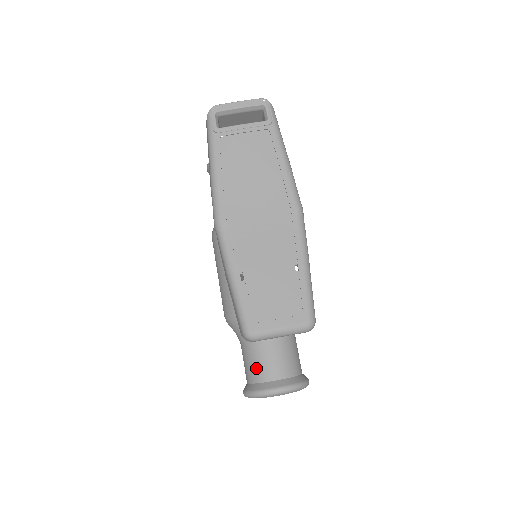
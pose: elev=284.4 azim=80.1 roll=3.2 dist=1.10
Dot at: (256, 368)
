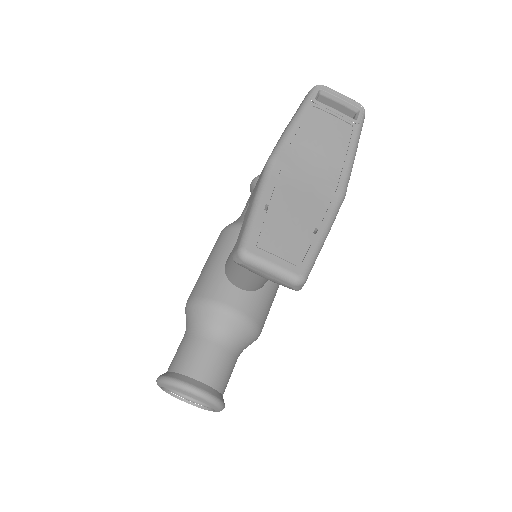
Dot at: (187, 359)
